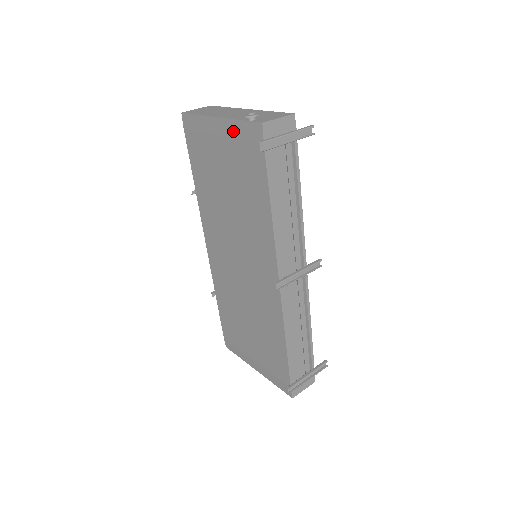
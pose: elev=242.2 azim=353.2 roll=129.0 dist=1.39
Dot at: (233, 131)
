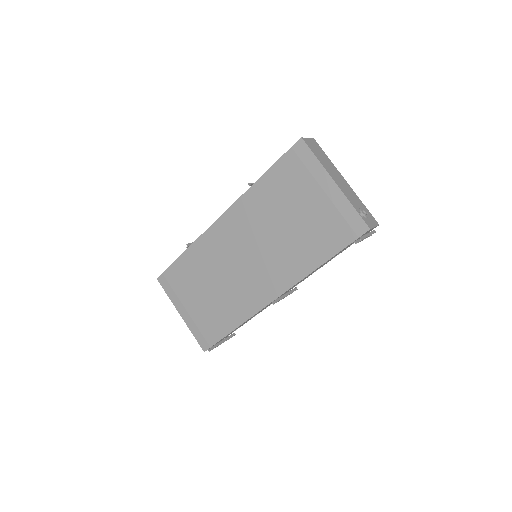
Dot at: (340, 205)
